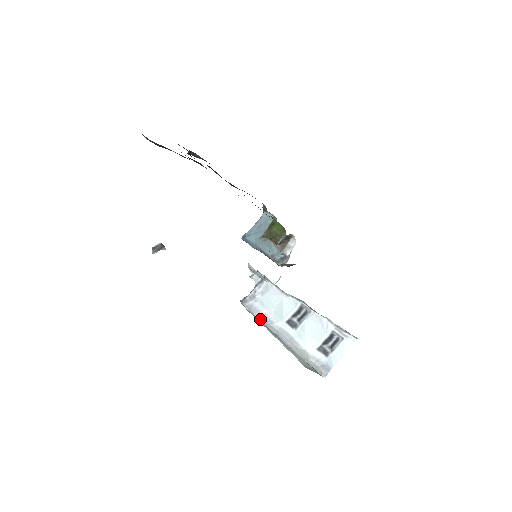
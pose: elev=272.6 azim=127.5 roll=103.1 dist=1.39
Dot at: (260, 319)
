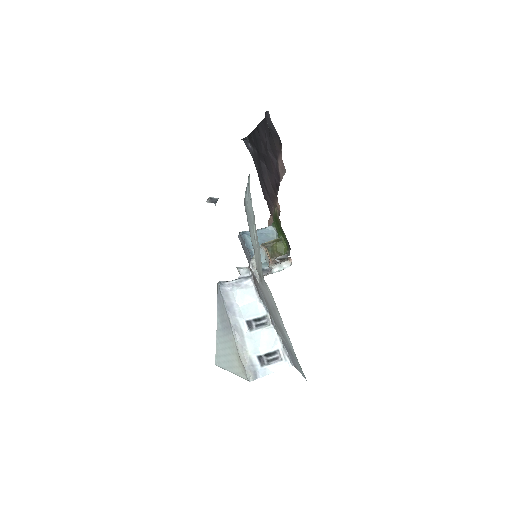
Dot at: (227, 306)
